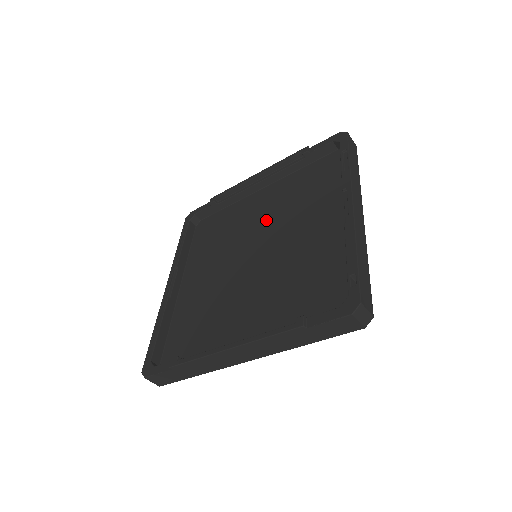
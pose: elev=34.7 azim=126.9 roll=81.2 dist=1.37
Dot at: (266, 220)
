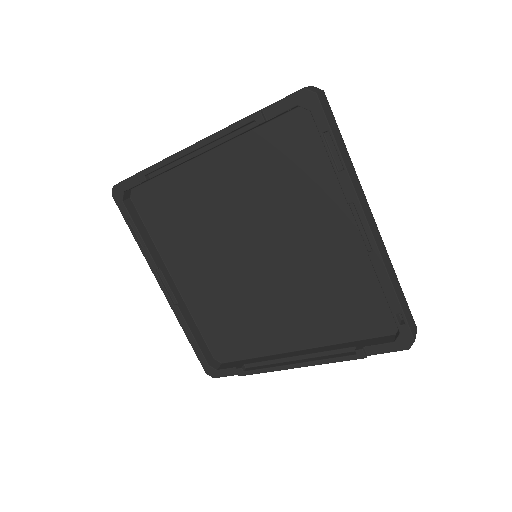
Dot at: (243, 210)
